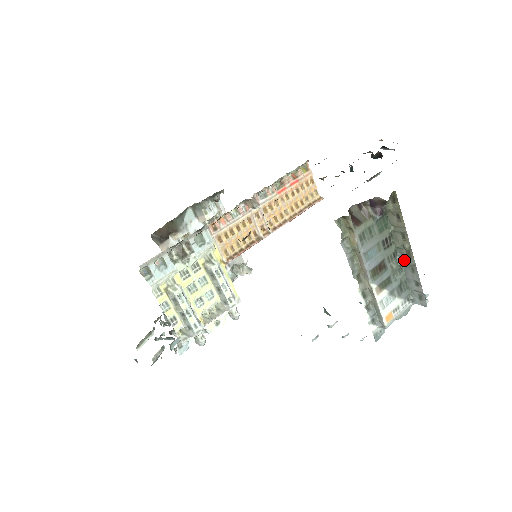
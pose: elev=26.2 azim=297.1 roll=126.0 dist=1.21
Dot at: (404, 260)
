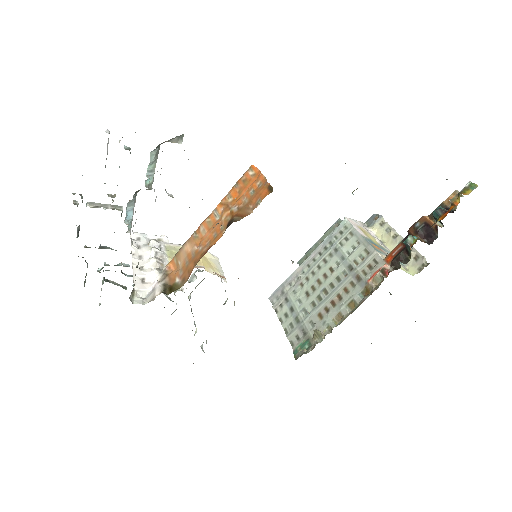
Dot at: occluded
